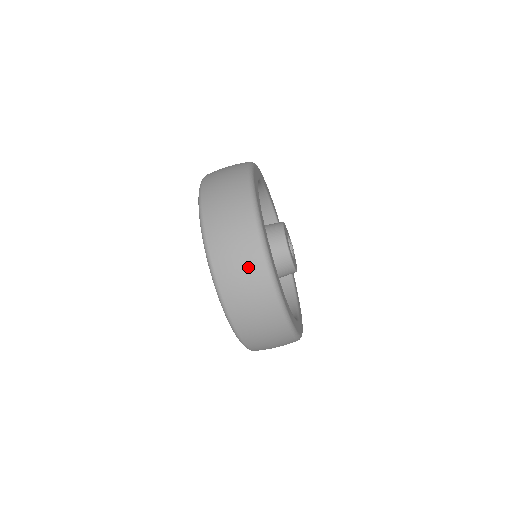
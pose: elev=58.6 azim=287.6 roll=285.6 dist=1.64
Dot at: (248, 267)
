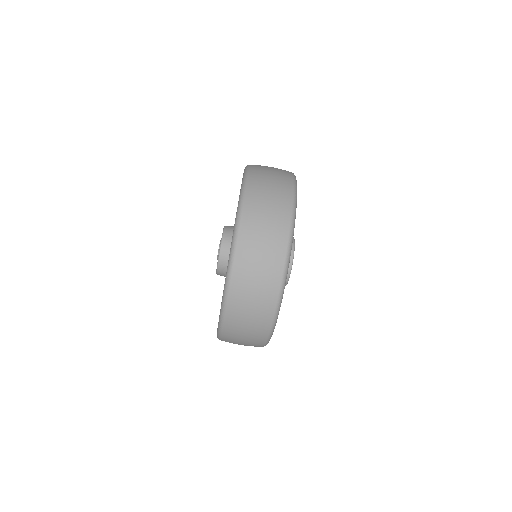
Dot at: (267, 268)
